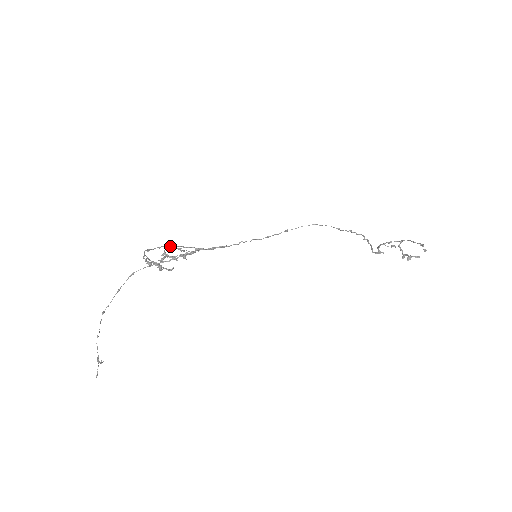
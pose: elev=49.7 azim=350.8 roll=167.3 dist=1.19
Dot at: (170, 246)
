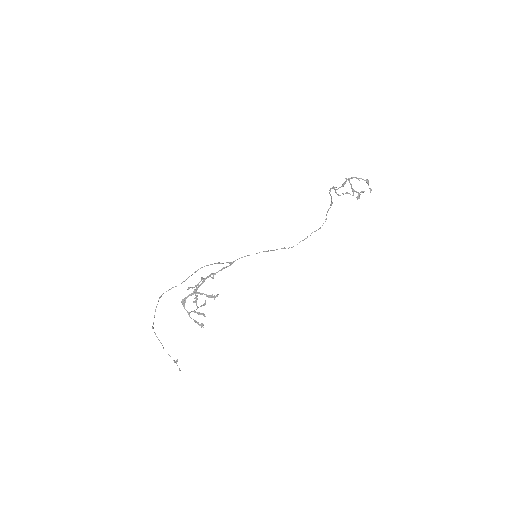
Dot at: (197, 289)
